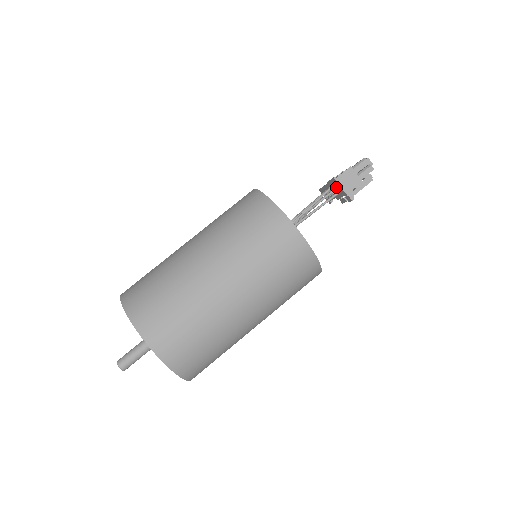
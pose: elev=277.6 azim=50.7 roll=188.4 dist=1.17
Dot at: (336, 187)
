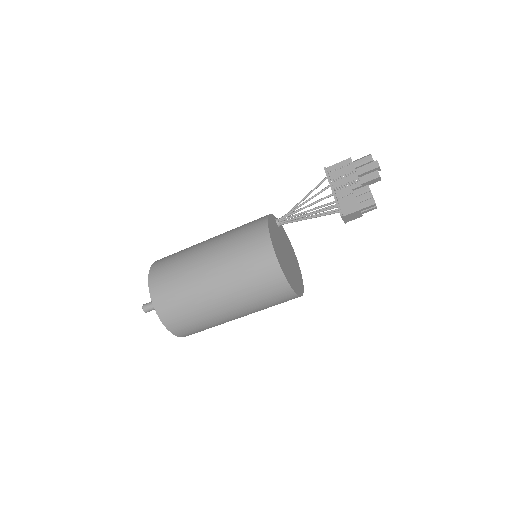
Dot at: occluded
